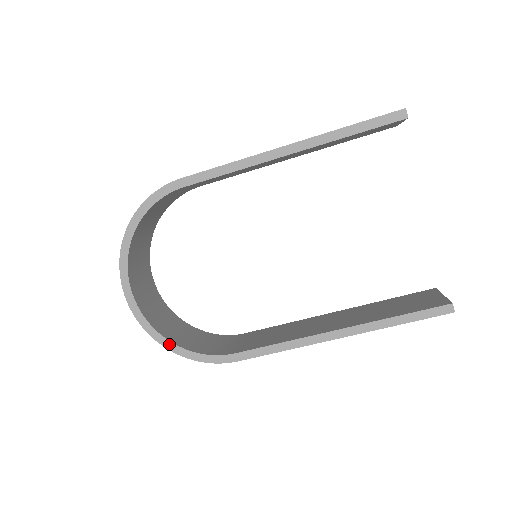
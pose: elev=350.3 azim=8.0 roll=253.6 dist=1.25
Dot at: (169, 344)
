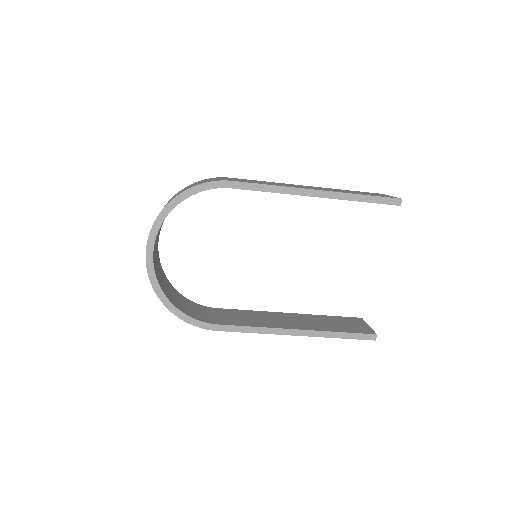
Dot at: (167, 302)
